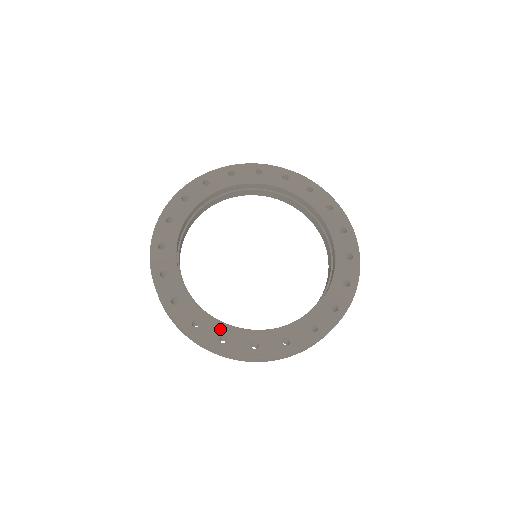
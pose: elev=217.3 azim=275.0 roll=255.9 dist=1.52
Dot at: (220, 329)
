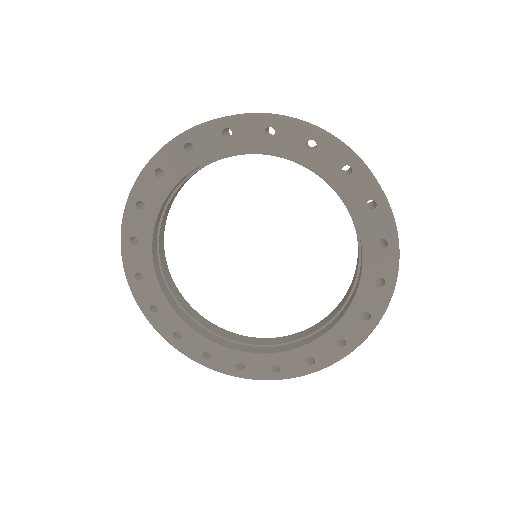
Dot at: (234, 357)
